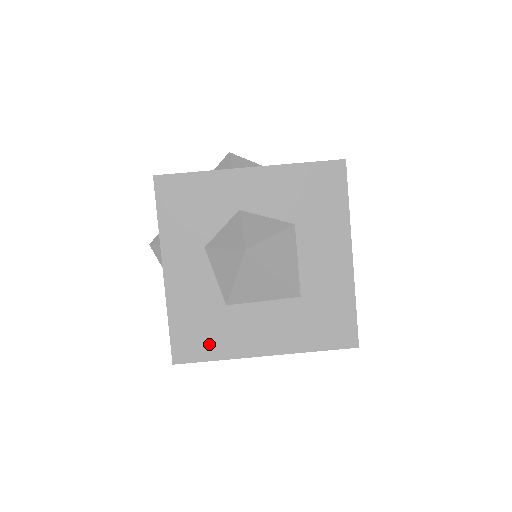
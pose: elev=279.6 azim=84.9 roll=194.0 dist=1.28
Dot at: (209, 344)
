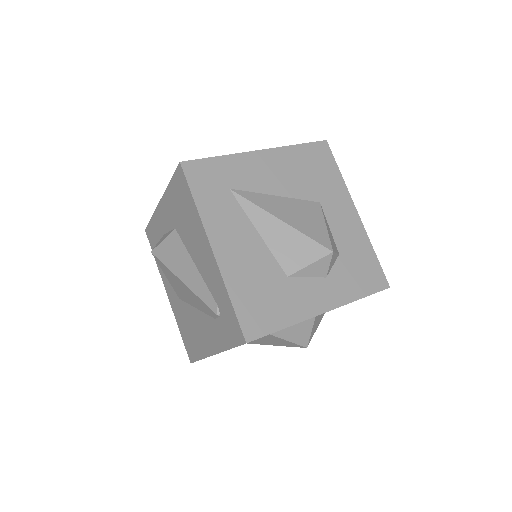
Dot at: occluded
